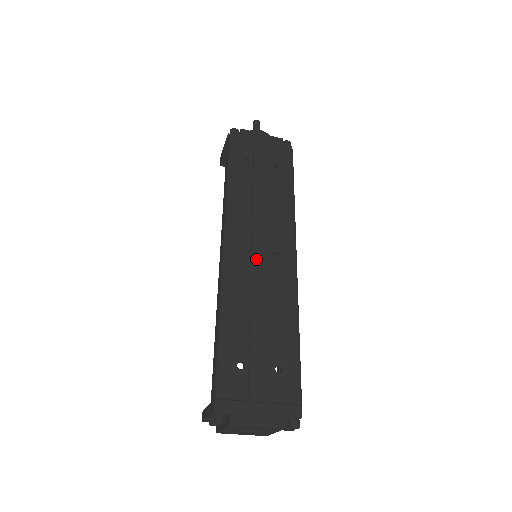
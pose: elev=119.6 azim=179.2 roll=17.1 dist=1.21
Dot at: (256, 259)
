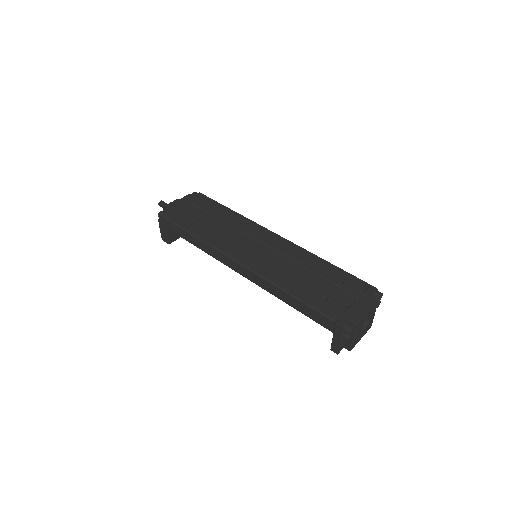
Dot at: (261, 253)
